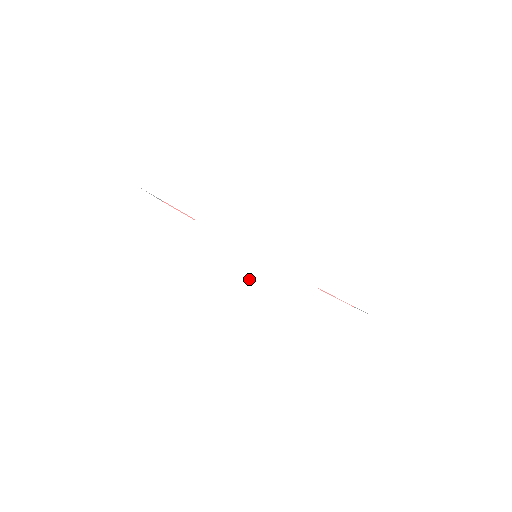
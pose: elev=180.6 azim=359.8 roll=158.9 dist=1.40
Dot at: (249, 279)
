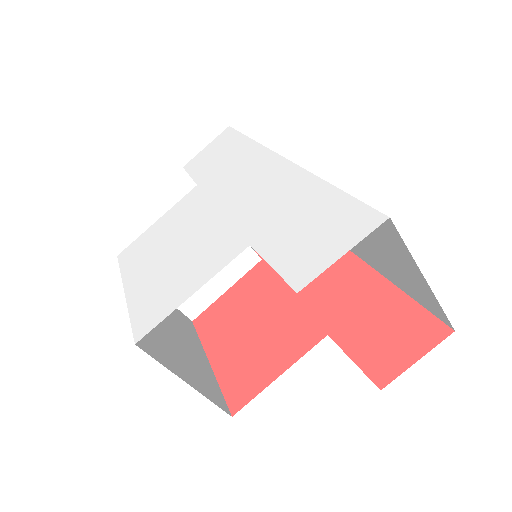
Dot at: (196, 235)
